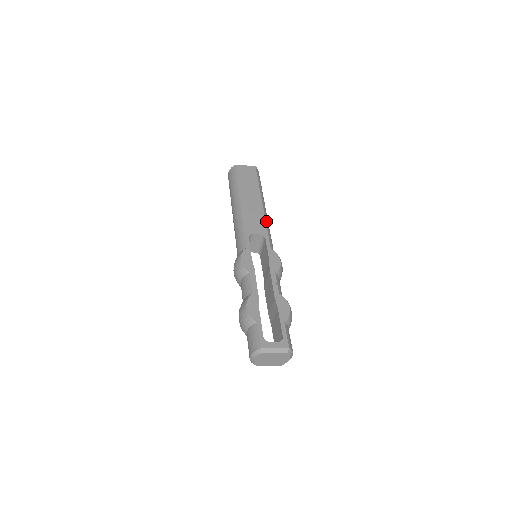
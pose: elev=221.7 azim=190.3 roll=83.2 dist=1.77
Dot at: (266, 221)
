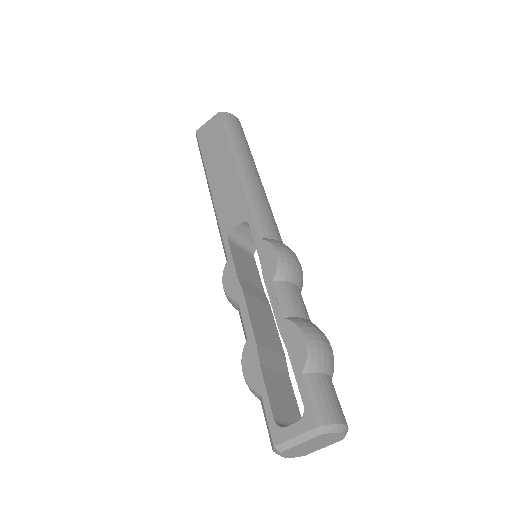
Dot at: (246, 193)
